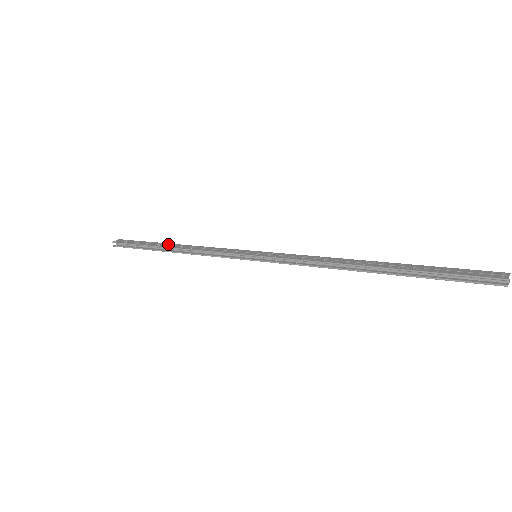
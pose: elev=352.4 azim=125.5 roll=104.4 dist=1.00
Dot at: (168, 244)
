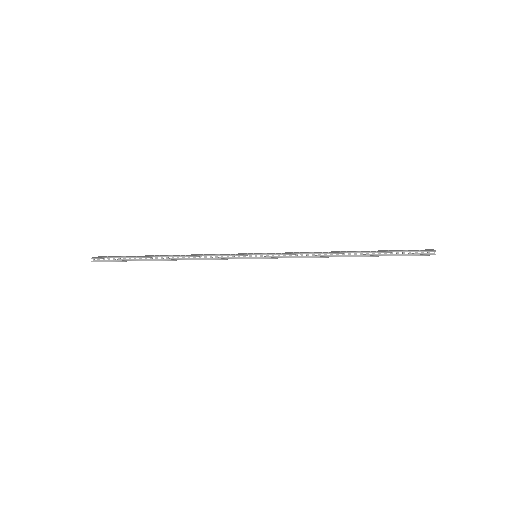
Dot at: (161, 255)
